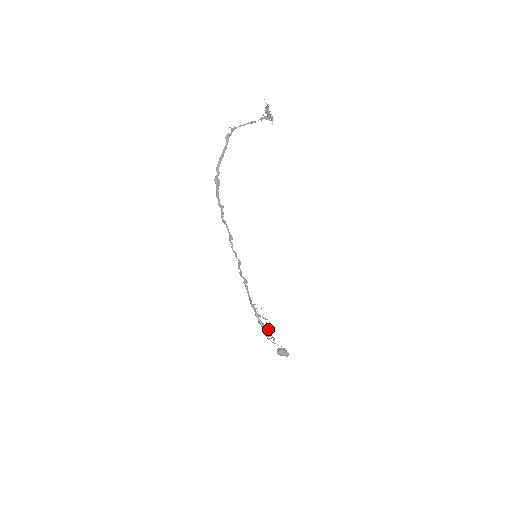
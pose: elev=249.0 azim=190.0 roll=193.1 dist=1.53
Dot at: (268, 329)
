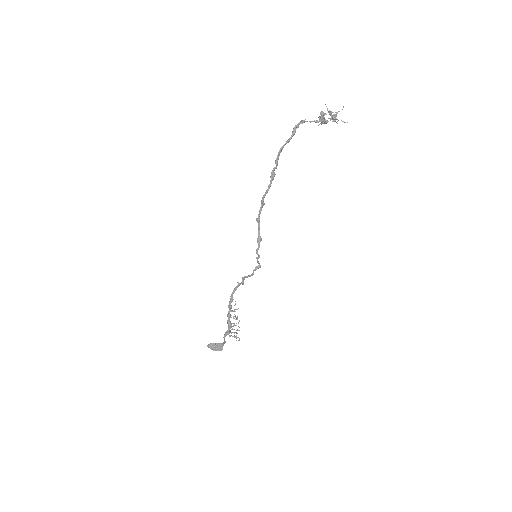
Dot at: (237, 329)
